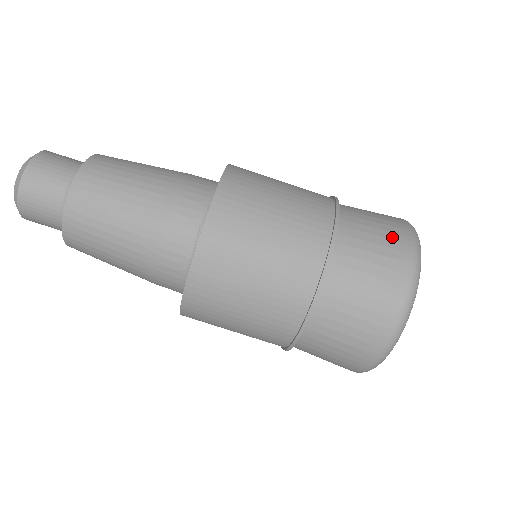
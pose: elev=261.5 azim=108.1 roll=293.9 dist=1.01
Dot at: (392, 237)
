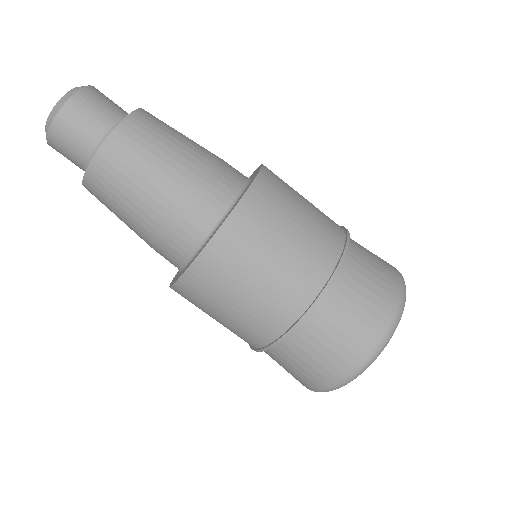
Dot at: (342, 355)
